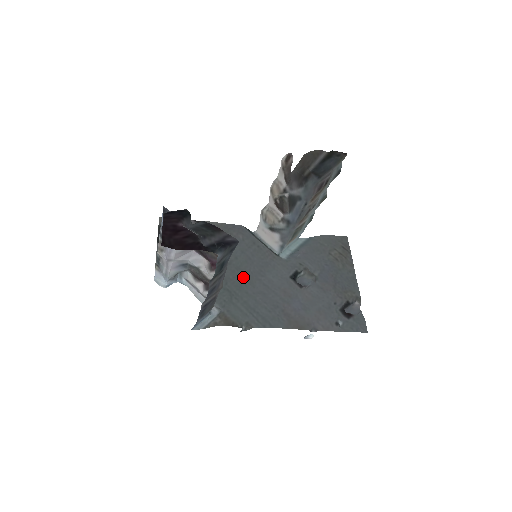
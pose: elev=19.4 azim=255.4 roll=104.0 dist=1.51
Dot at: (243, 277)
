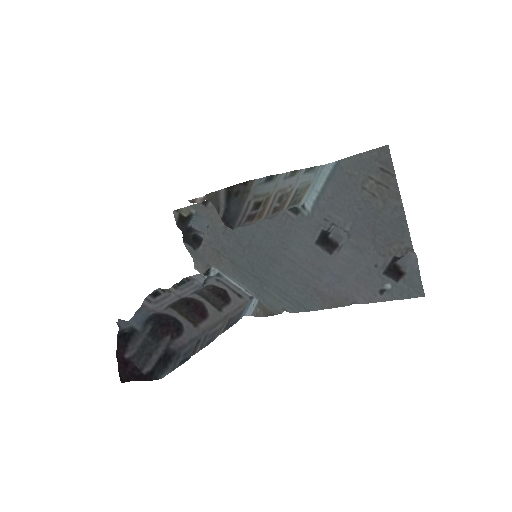
Dot at: (267, 257)
